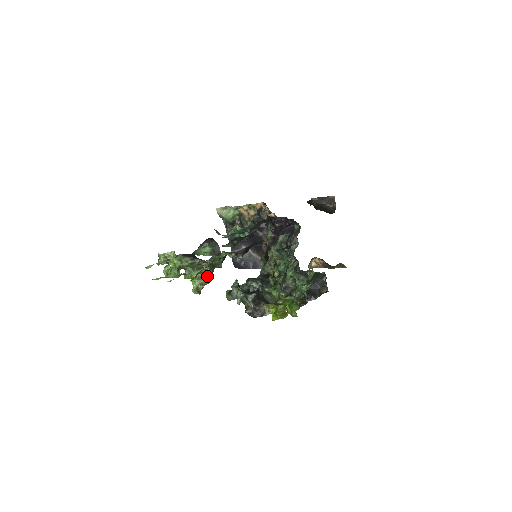
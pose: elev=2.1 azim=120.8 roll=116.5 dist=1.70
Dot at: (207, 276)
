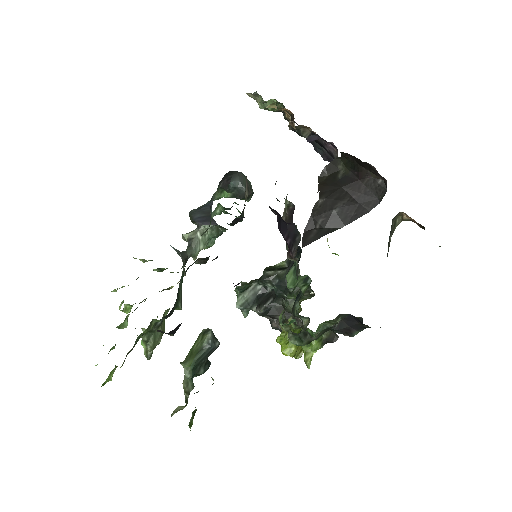
Dot at: (146, 346)
